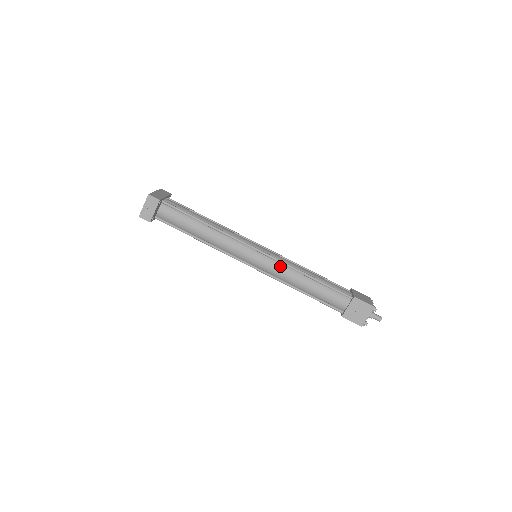
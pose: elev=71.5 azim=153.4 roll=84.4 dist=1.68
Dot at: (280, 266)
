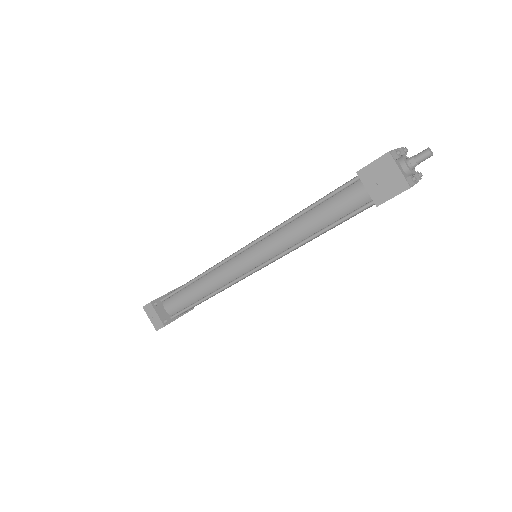
Dot at: (271, 239)
